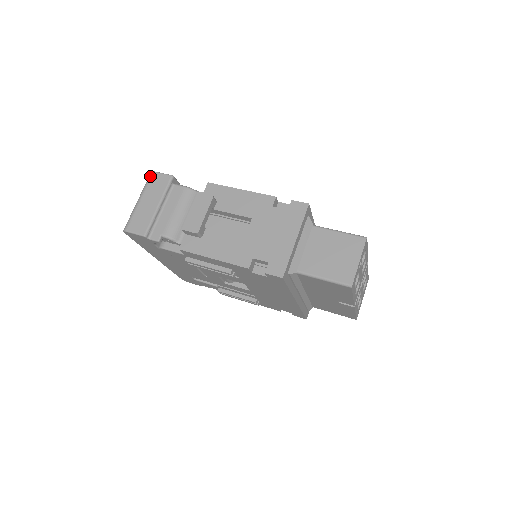
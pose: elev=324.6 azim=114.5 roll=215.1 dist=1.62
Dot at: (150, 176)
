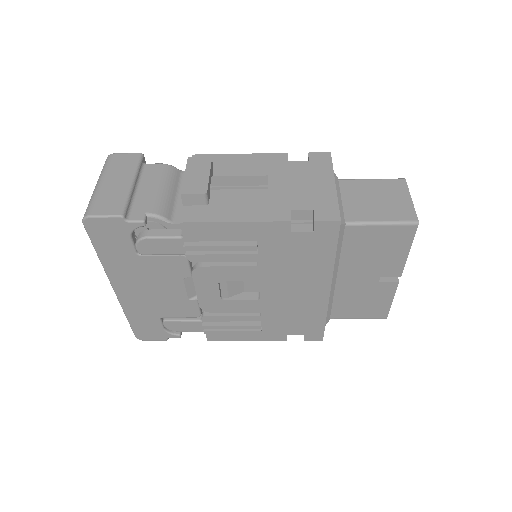
Dot at: (108, 158)
